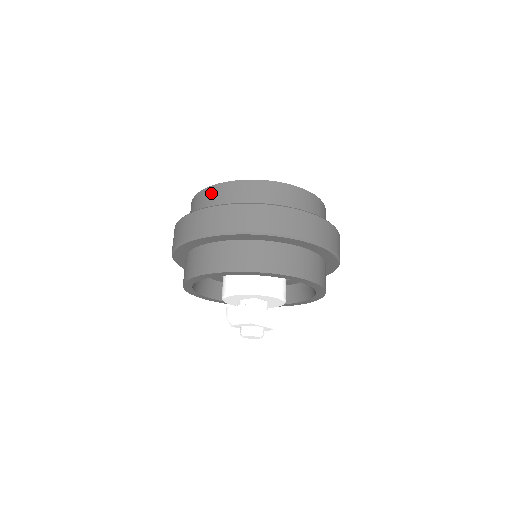
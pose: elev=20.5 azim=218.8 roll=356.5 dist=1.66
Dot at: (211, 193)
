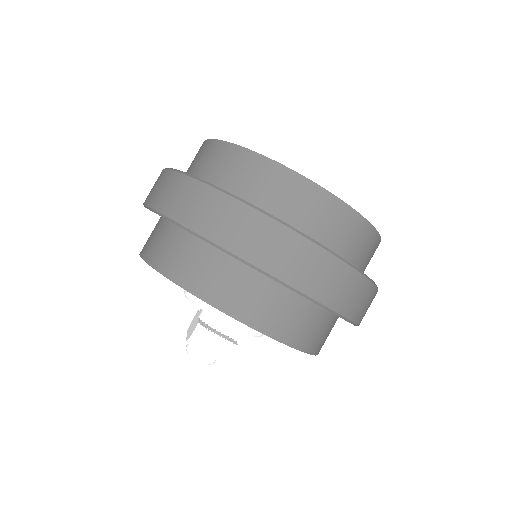
Dot at: (310, 196)
